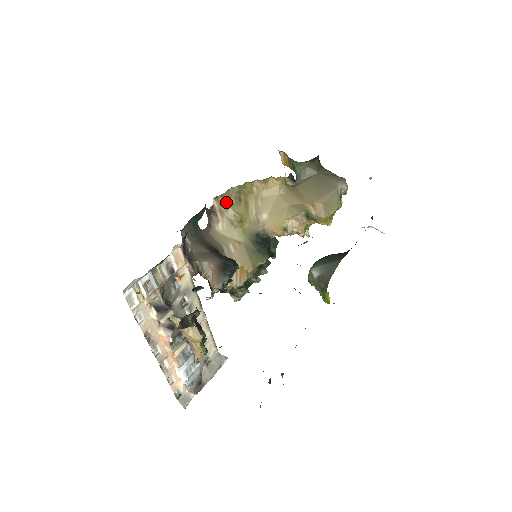
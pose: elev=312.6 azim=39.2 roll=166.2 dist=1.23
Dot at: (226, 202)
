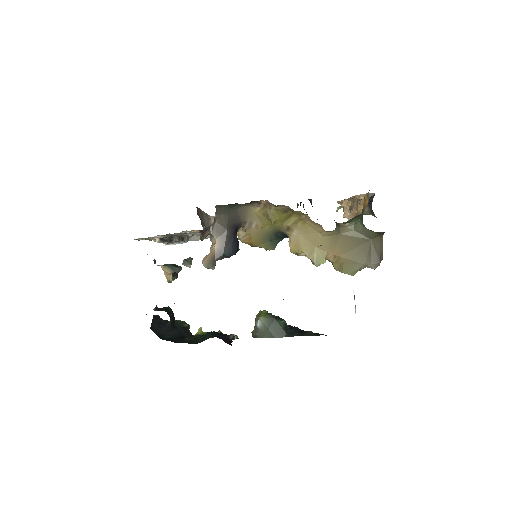
Dot at: (273, 206)
